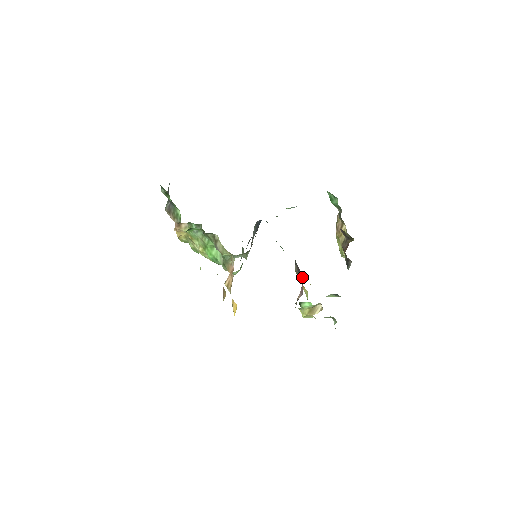
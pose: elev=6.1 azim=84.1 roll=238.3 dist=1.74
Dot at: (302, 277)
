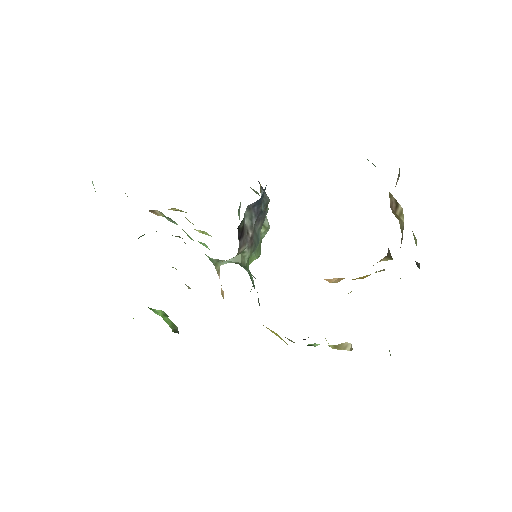
Dot at: occluded
